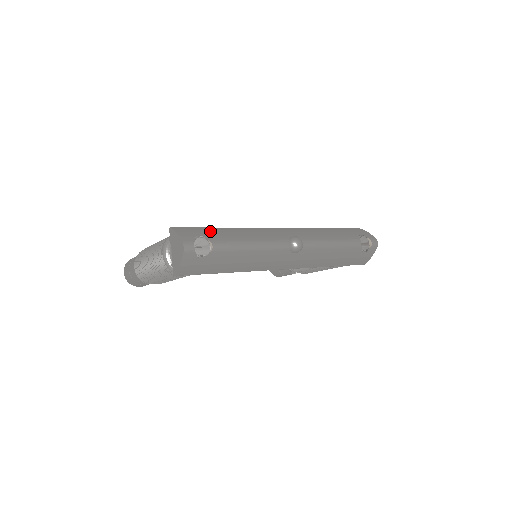
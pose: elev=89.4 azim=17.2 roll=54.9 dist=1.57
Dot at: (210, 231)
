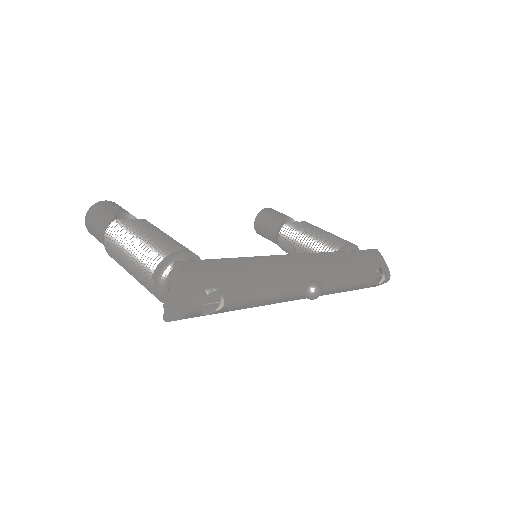
Dot at: (225, 272)
